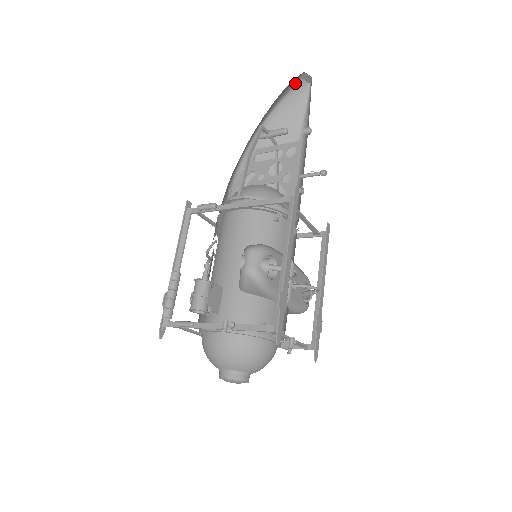
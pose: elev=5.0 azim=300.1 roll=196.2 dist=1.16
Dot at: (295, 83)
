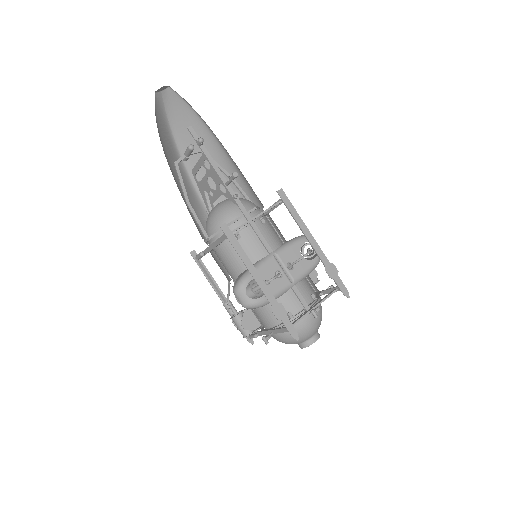
Dot at: (160, 101)
